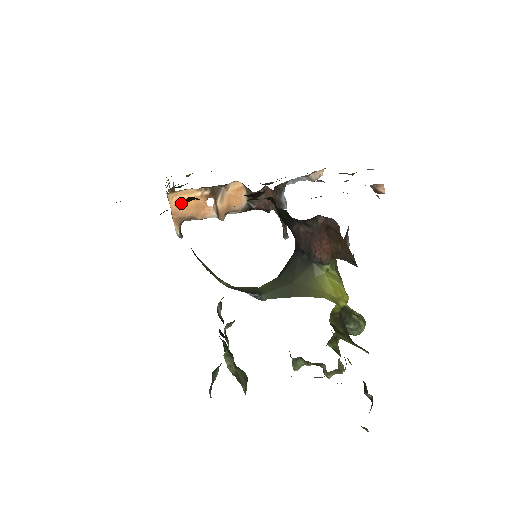
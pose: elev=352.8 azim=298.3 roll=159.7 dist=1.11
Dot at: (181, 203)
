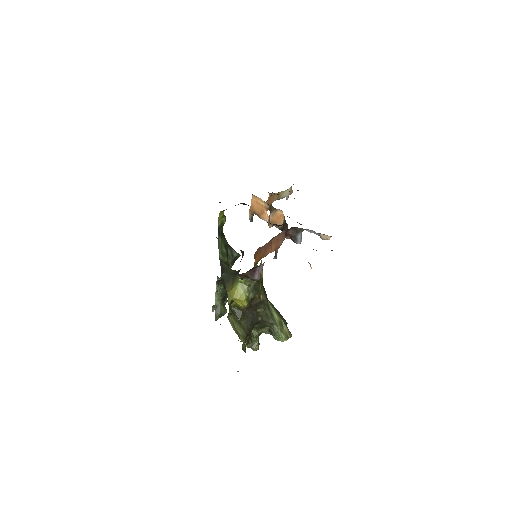
Dot at: (256, 203)
